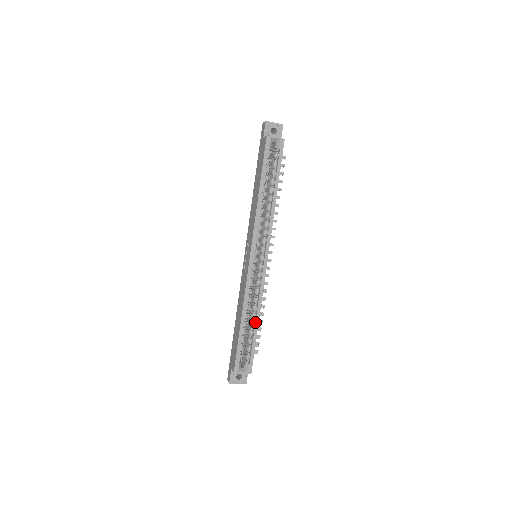
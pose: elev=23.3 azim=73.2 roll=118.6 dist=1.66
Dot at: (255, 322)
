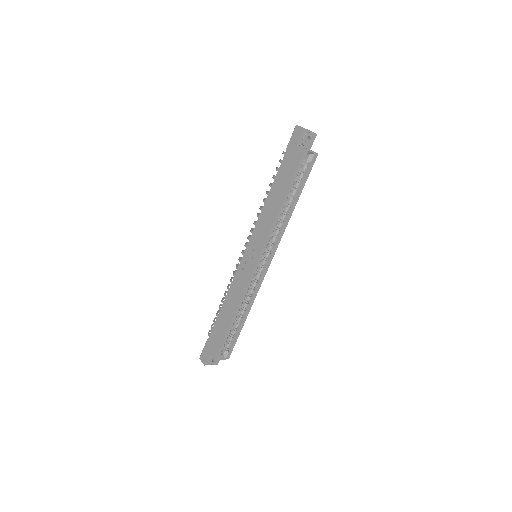
Dot at: (244, 318)
